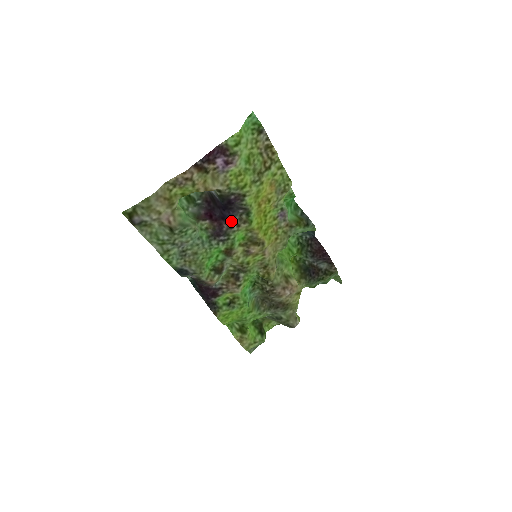
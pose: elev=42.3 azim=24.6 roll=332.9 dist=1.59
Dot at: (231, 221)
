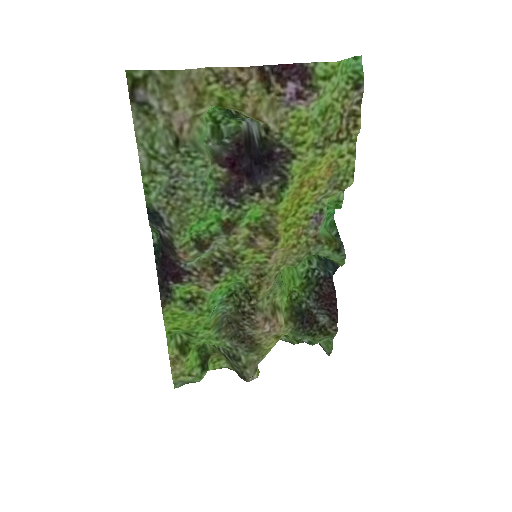
Dot at: (256, 185)
